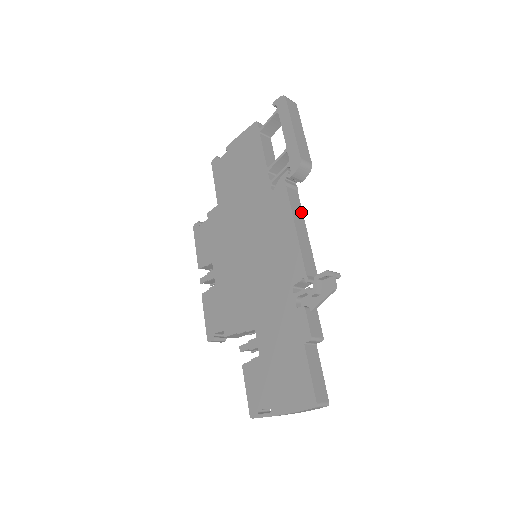
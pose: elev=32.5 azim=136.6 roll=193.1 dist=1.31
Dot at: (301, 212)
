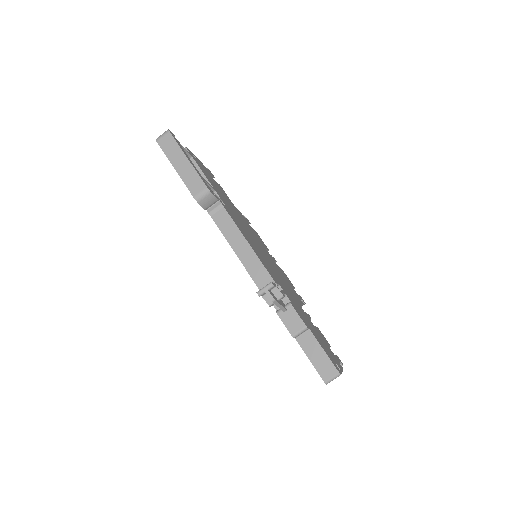
Dot at: (235, 227)
